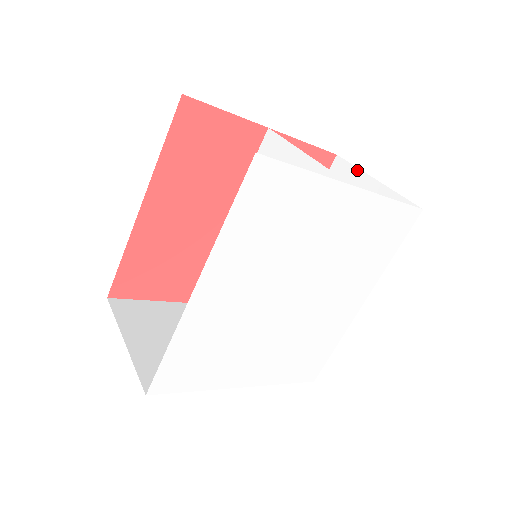
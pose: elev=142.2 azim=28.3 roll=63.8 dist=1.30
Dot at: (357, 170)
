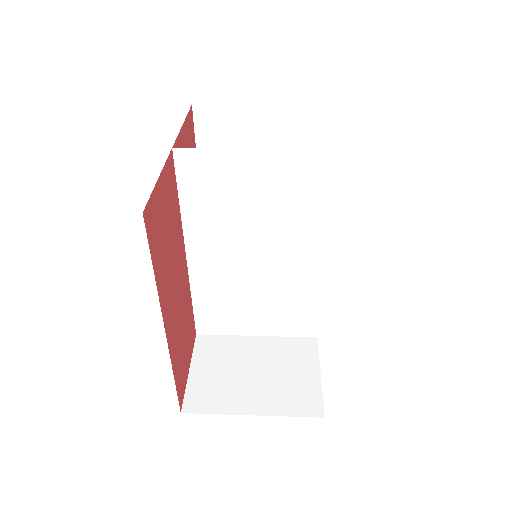
Dot at: (231, 107)
